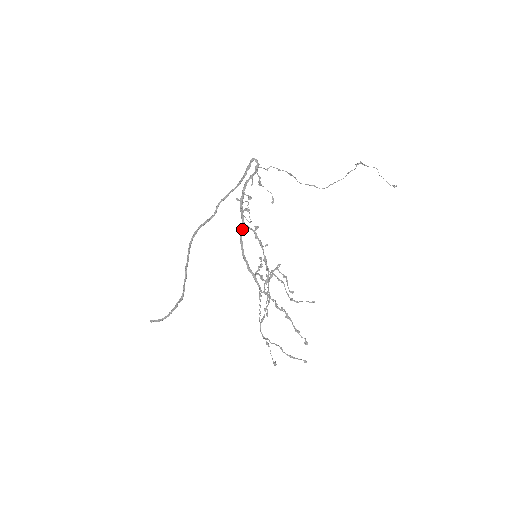
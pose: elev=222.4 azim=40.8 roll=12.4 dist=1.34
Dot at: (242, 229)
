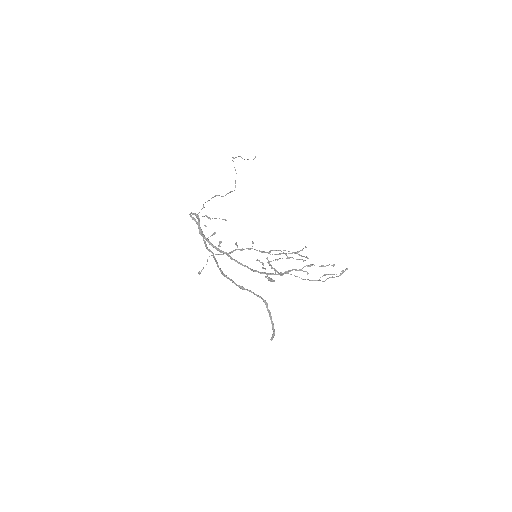
Dot at: (231, 257)
